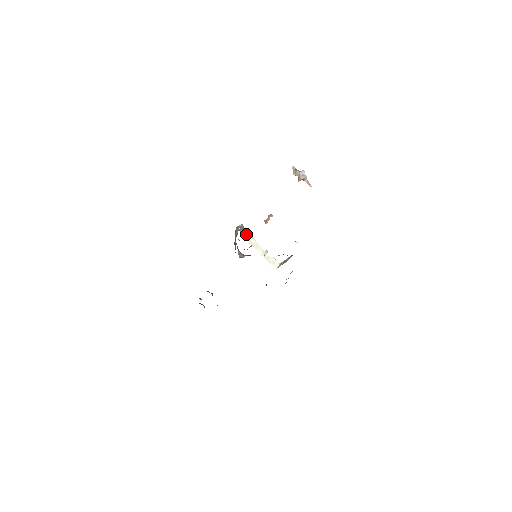
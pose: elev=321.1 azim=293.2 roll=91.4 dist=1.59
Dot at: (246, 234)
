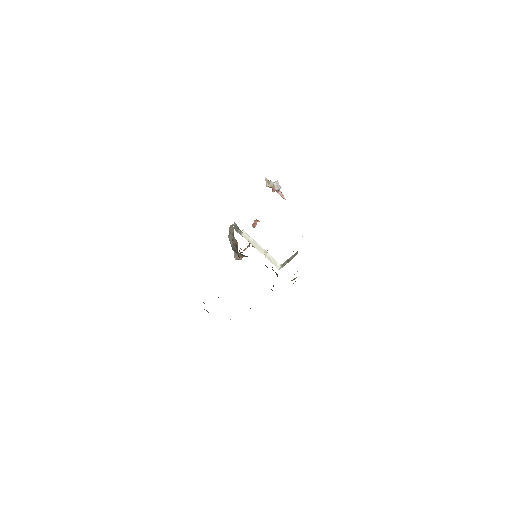
Dot at: (243, 232)
